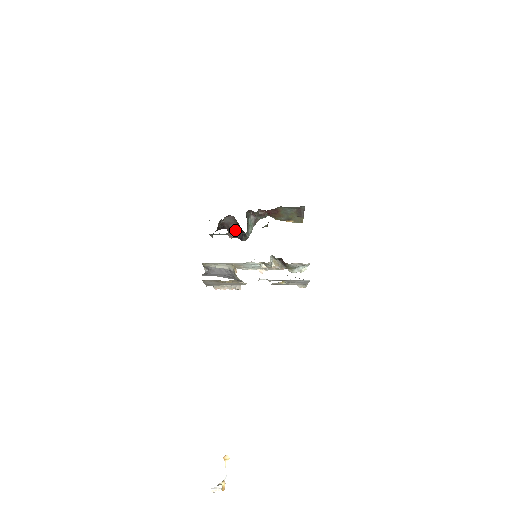
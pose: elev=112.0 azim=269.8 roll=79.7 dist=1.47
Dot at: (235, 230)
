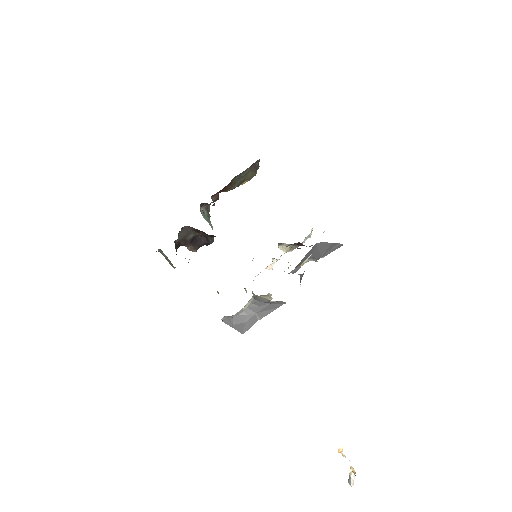
Dot at: (194, 239)
